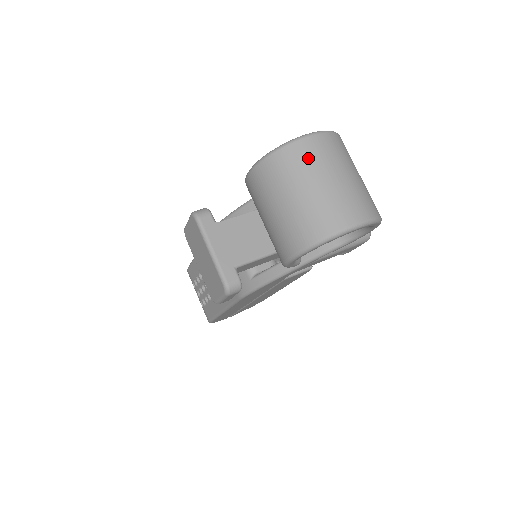
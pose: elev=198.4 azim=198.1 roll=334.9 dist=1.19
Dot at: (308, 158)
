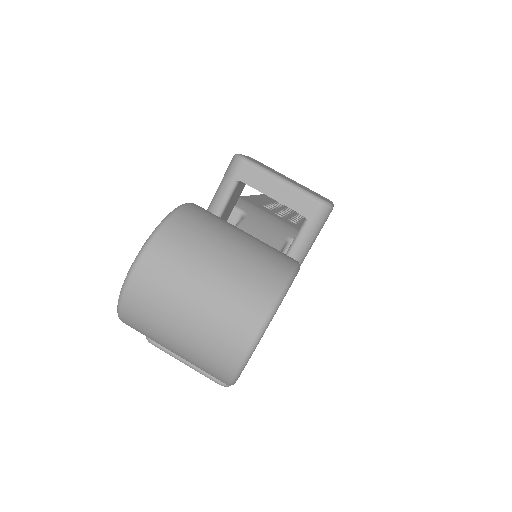
Dot at: (146, 311)
